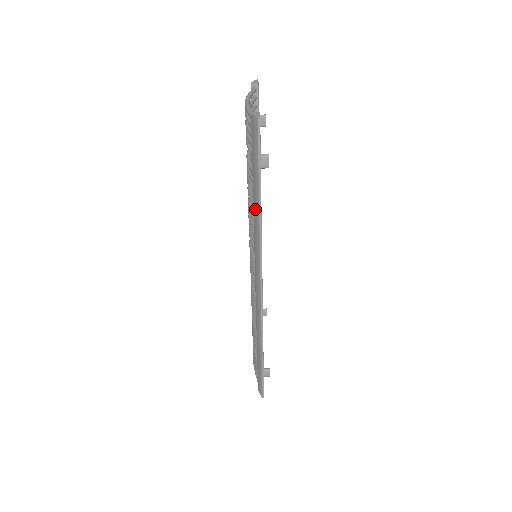
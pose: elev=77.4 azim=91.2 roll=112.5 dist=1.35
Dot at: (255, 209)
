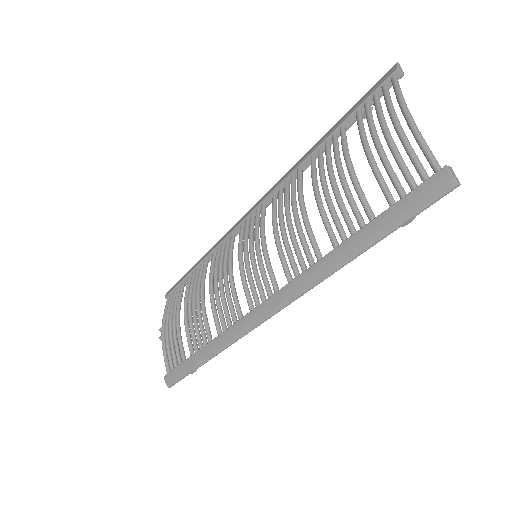
Dot at: (342, 252)
